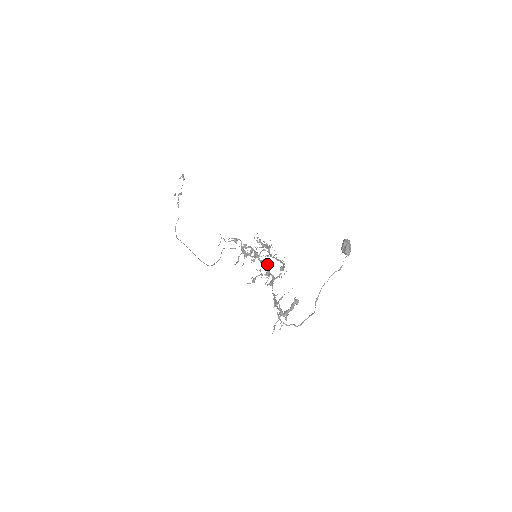
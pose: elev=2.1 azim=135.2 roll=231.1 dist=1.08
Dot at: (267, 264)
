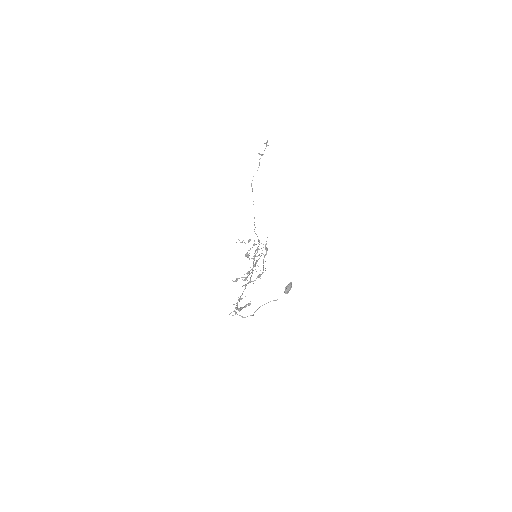
Dot at: (247, 274)
